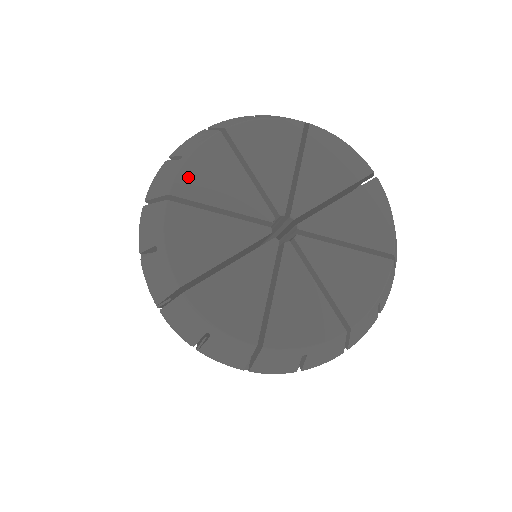
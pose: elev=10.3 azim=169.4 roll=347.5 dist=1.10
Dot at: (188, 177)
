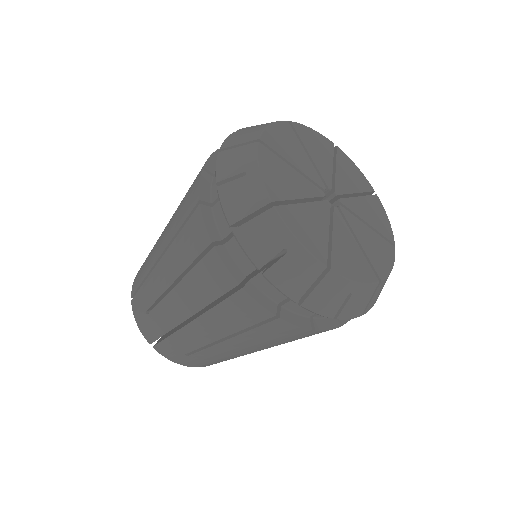
Dot at: (305, 130)
